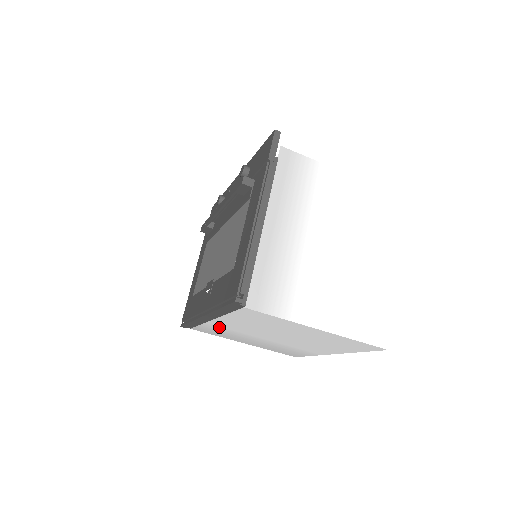
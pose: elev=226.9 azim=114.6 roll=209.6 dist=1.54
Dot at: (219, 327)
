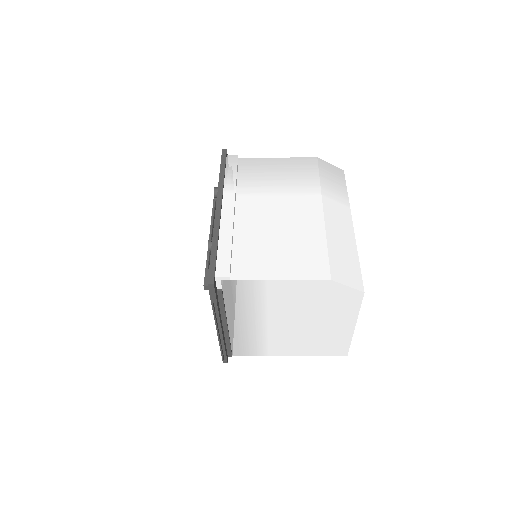
Dot at: occluded
